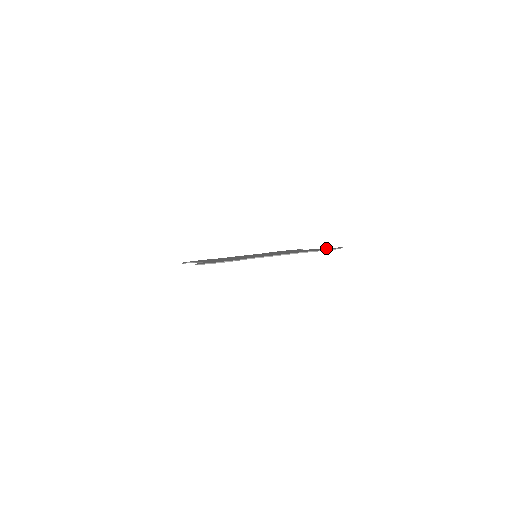
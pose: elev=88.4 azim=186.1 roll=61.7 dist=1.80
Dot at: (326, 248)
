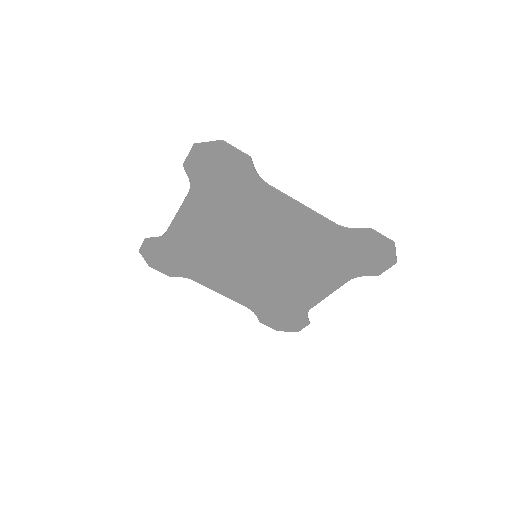
Dot at: (365, 272)
